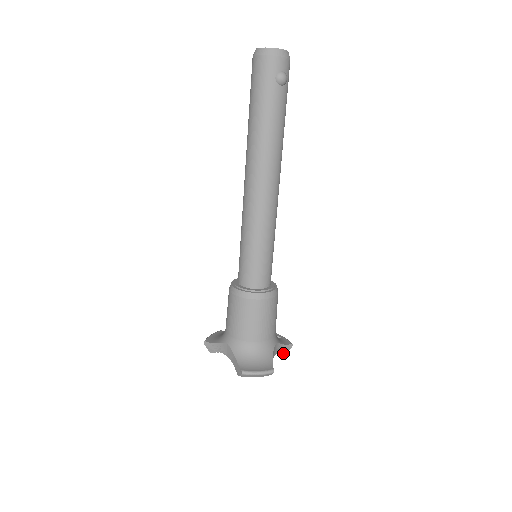
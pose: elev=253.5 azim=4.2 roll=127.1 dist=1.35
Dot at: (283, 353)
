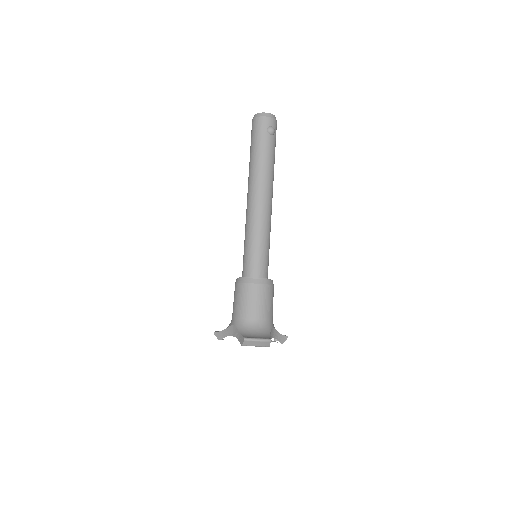
Dot at: (280, 342)
